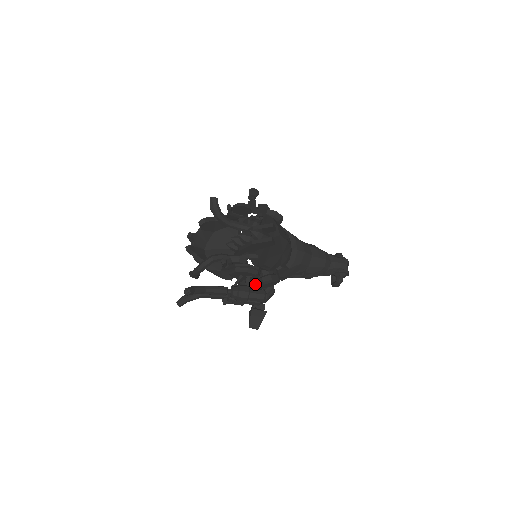
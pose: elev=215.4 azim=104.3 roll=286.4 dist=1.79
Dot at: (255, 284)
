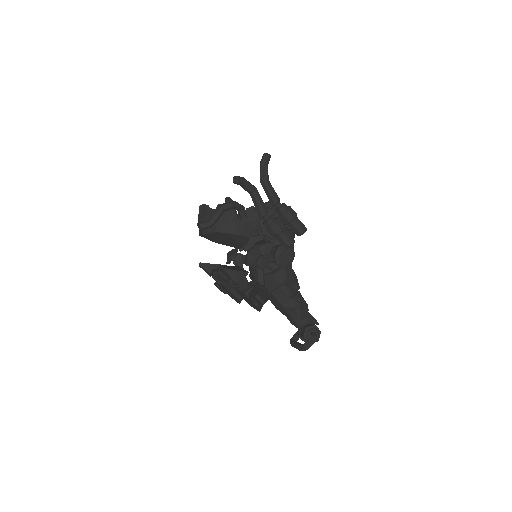
Dot at: (267, 258)
